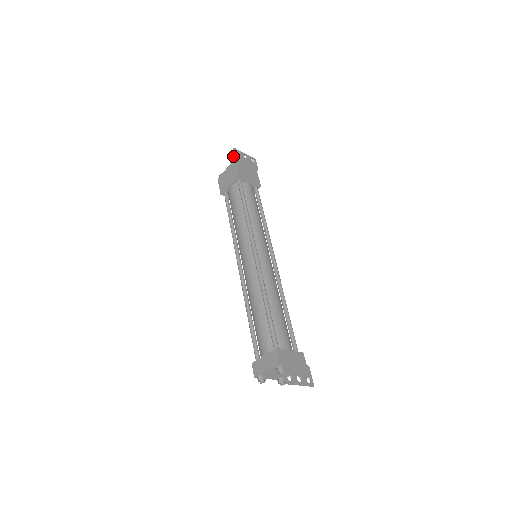
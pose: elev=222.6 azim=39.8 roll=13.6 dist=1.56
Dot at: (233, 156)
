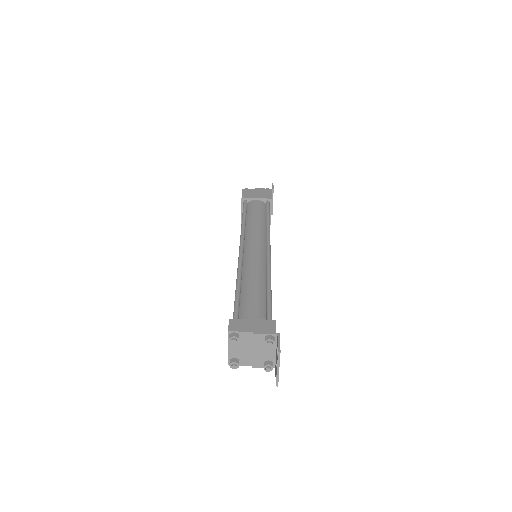
Dot at: occluded
